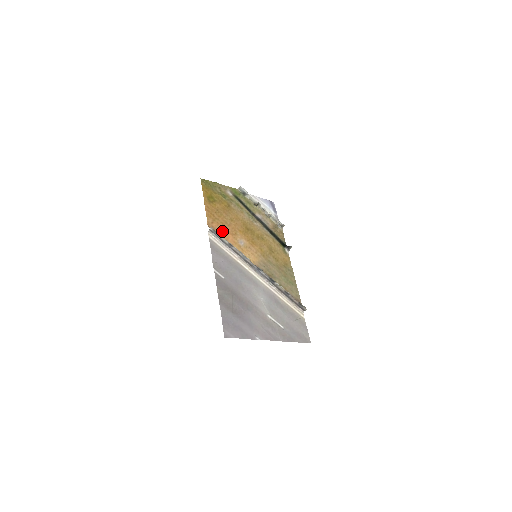
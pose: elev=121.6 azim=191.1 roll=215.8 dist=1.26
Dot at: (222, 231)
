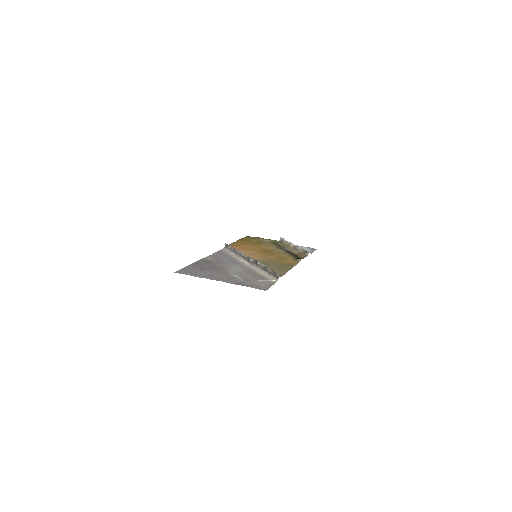
Dot at: (237, 248)
